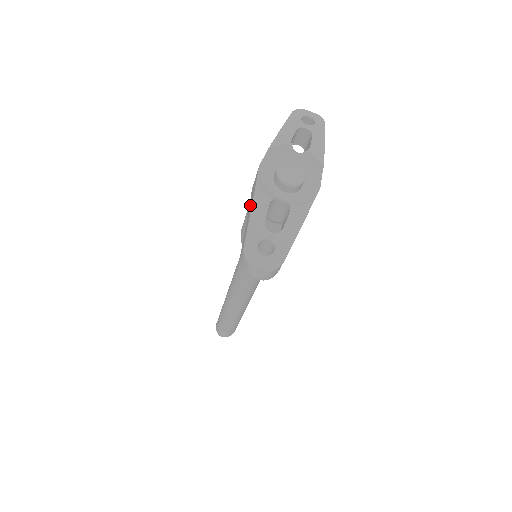
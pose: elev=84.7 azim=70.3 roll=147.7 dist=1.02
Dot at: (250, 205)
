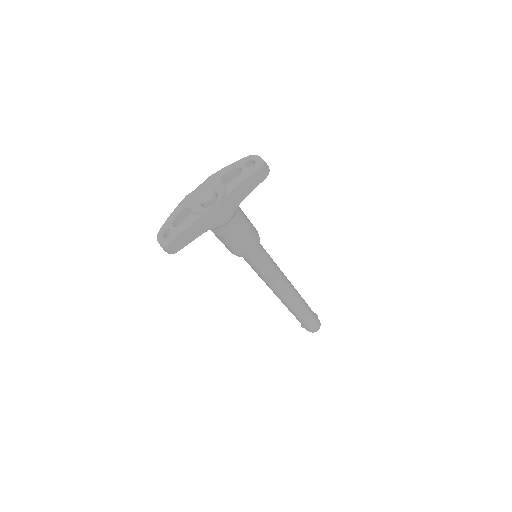
Dot at: occluded
